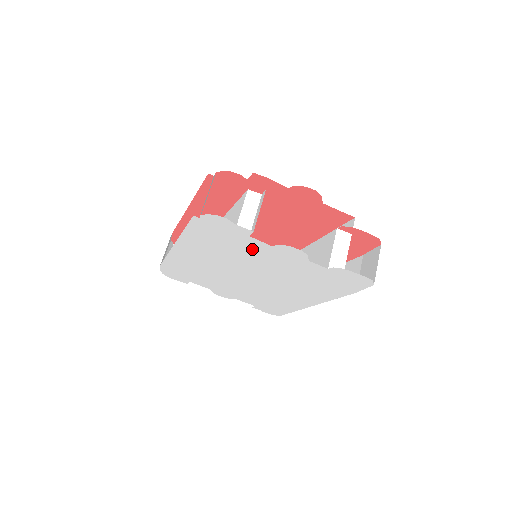
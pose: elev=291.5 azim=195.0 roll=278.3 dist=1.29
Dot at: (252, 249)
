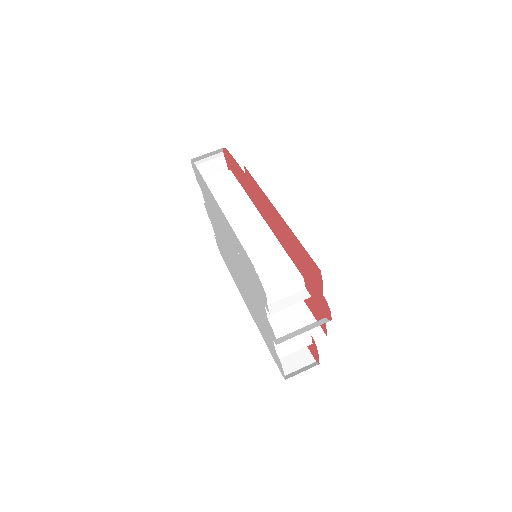
Dot at: (257, 295)
